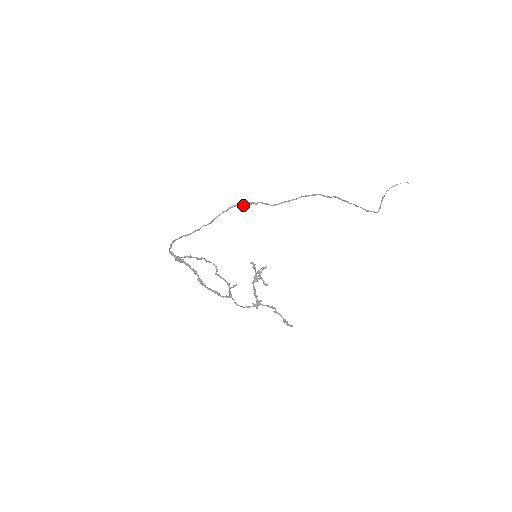
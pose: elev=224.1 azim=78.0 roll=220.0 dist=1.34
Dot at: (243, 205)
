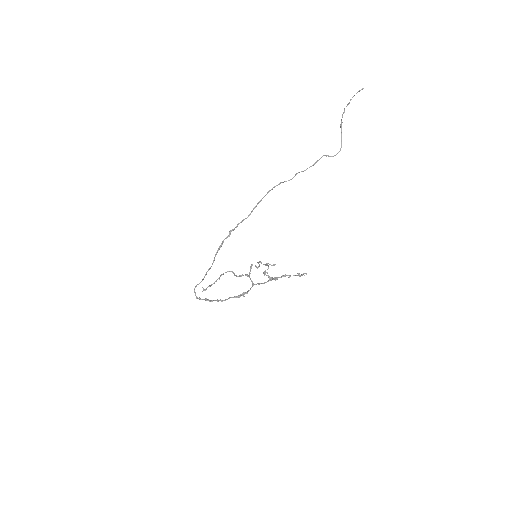
Dot at: occluded
